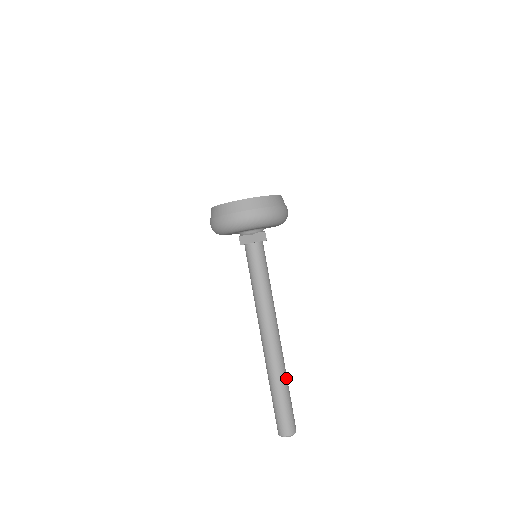
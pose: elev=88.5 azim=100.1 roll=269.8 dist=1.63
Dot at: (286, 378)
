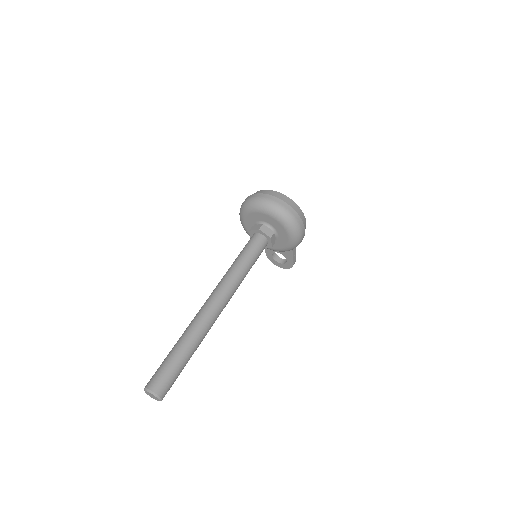
Dot at: (196, 344)
